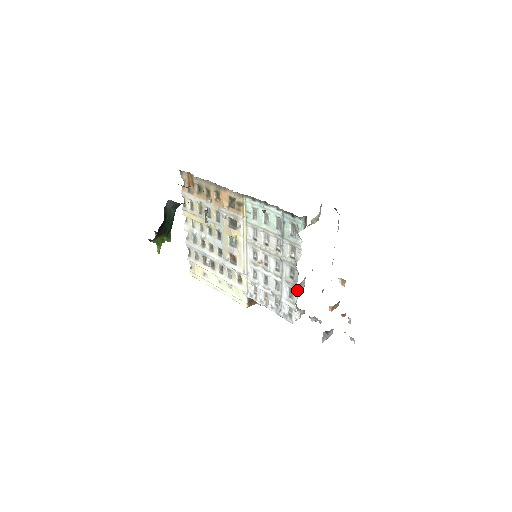
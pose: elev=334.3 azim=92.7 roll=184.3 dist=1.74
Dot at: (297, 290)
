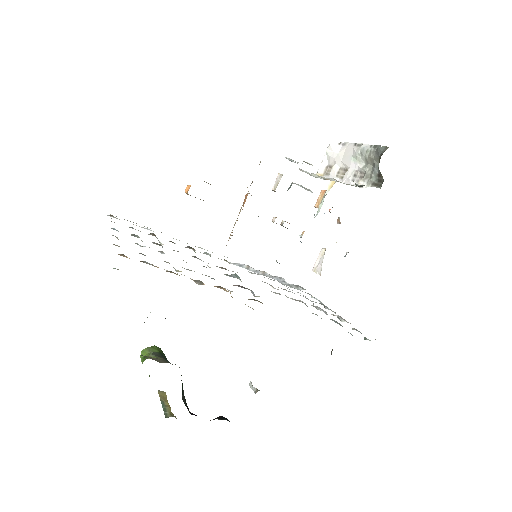
Dot at: occluded
